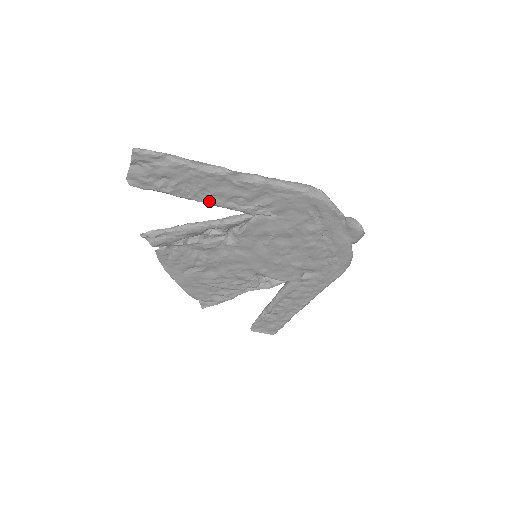
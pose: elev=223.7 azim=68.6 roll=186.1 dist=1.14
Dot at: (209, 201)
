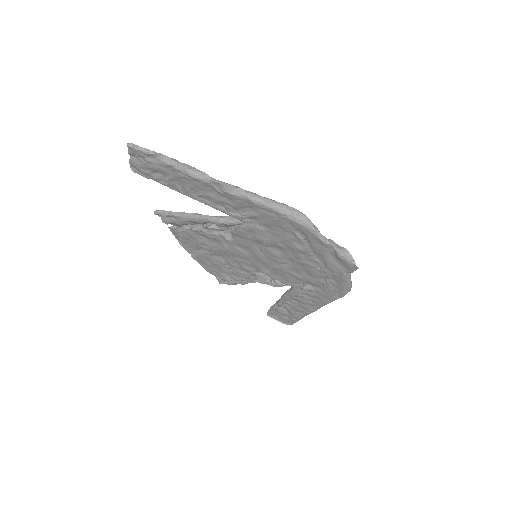
Dot at: (201, 200)
